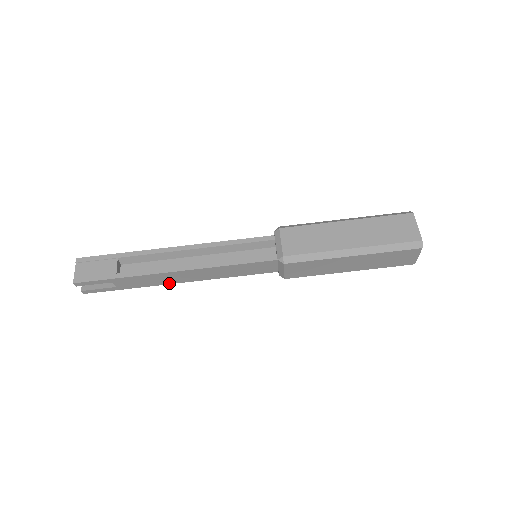
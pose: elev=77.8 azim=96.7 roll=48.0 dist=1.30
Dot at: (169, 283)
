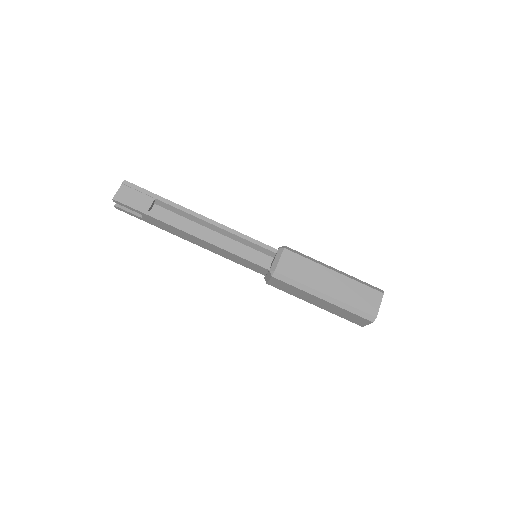
Dot at: (182, 237)
